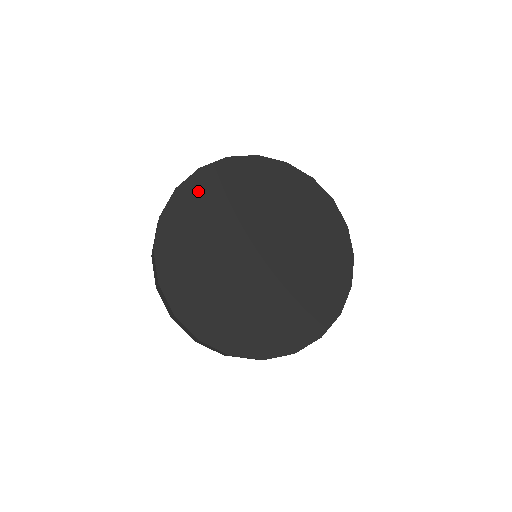
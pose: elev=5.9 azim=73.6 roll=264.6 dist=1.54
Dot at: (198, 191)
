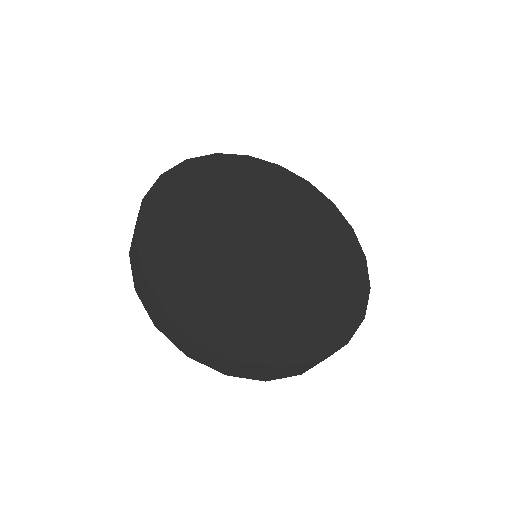
Dot at: (210, 170)
